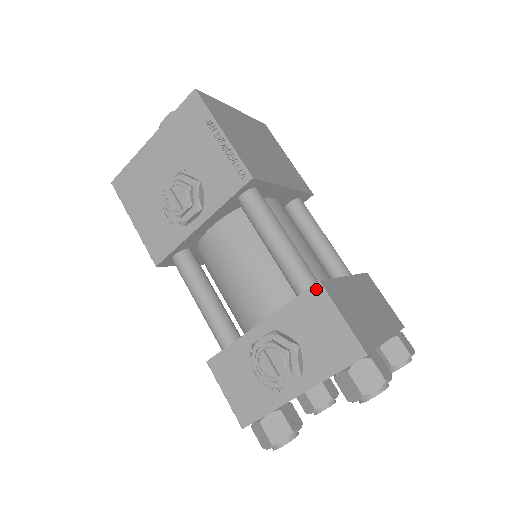
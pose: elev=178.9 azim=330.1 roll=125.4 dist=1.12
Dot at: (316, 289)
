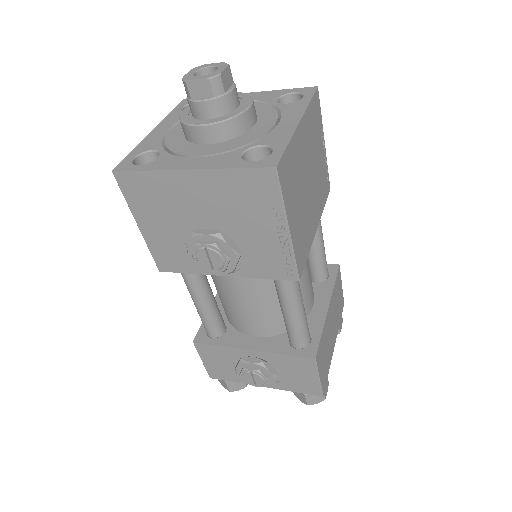
Dot at: (310, 361)
